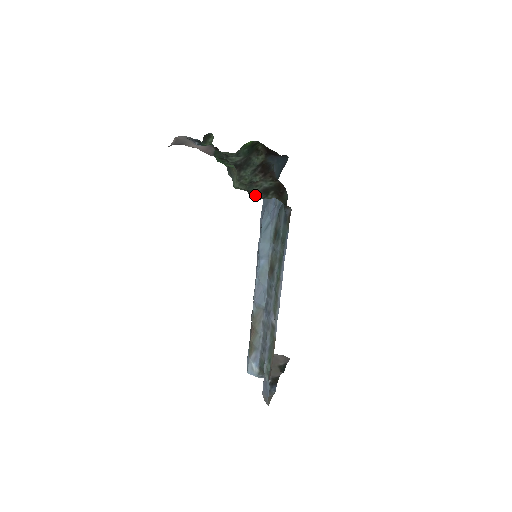
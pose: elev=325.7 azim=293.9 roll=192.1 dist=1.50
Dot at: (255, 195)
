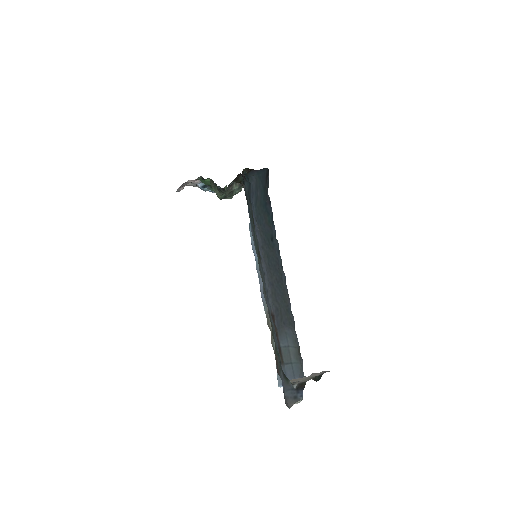
Dot at: (225, 191)
